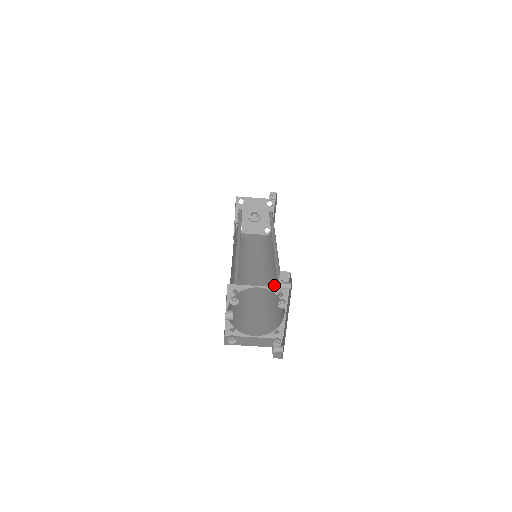
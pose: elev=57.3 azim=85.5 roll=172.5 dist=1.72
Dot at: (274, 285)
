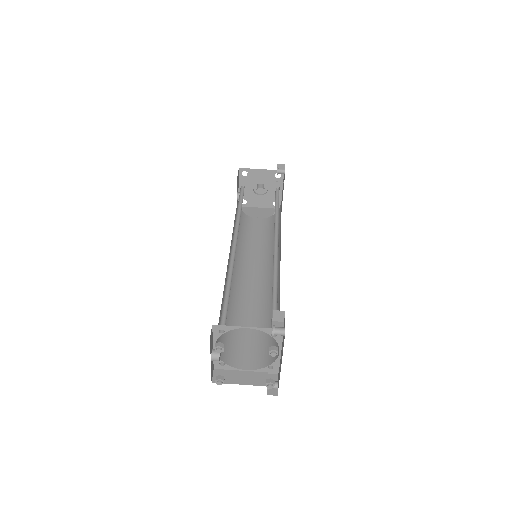
Dot at: occluded
